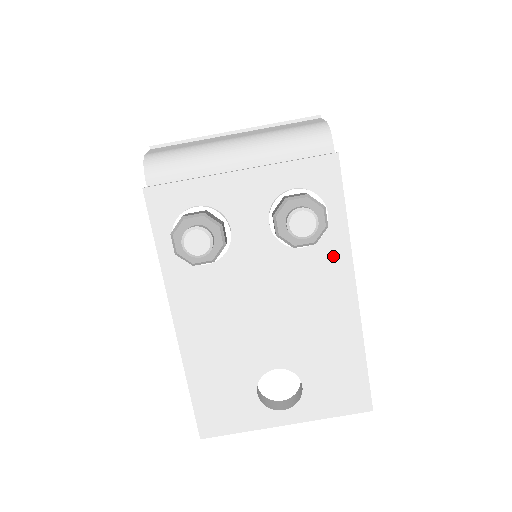
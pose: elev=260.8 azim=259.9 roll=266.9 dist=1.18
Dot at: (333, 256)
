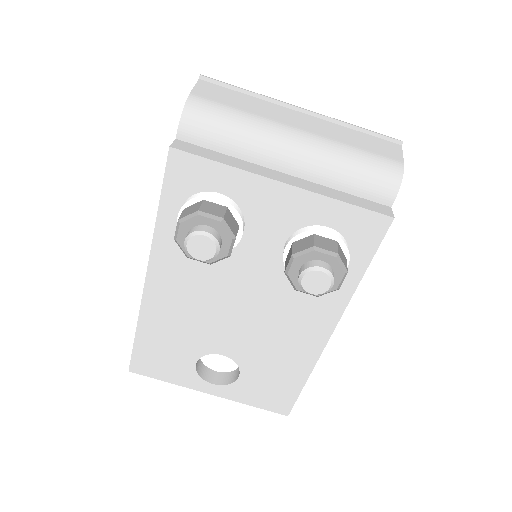
Dot at: (328, 300)
